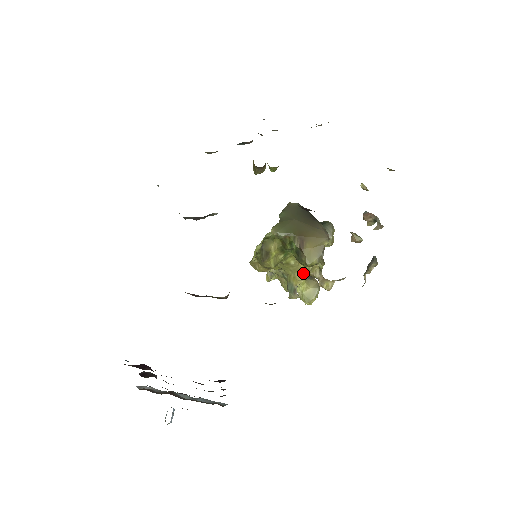
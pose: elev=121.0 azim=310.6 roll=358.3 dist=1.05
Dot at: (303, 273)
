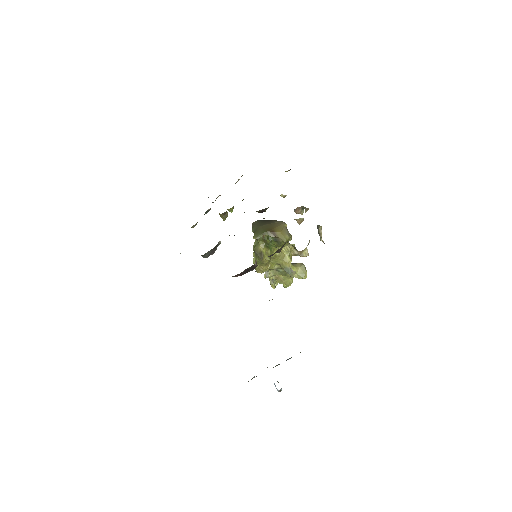
Dot at: (288, 256)
